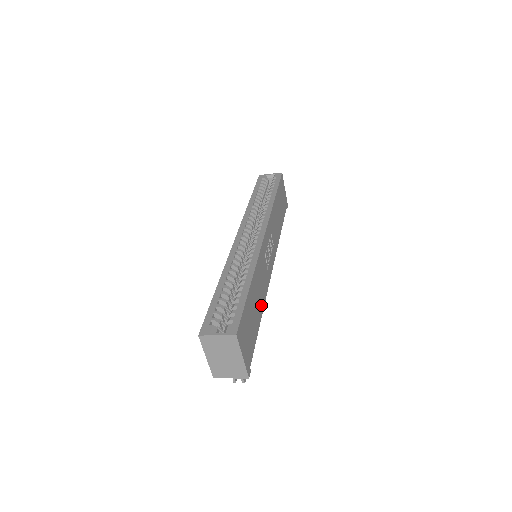
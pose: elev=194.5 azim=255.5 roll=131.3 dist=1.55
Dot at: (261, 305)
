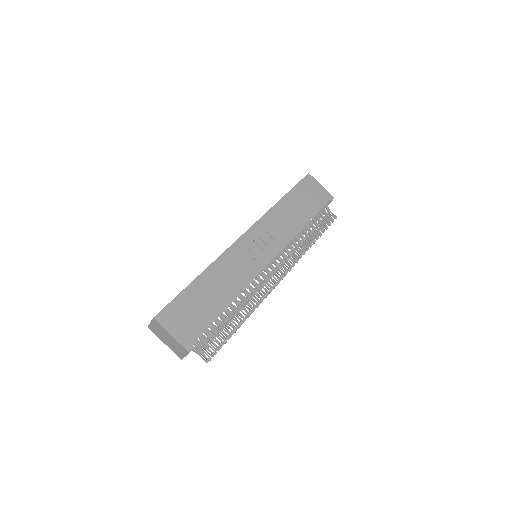
Dot at: (230, 294)
